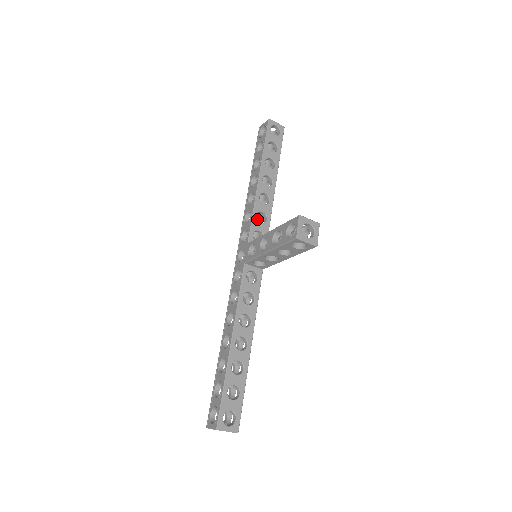
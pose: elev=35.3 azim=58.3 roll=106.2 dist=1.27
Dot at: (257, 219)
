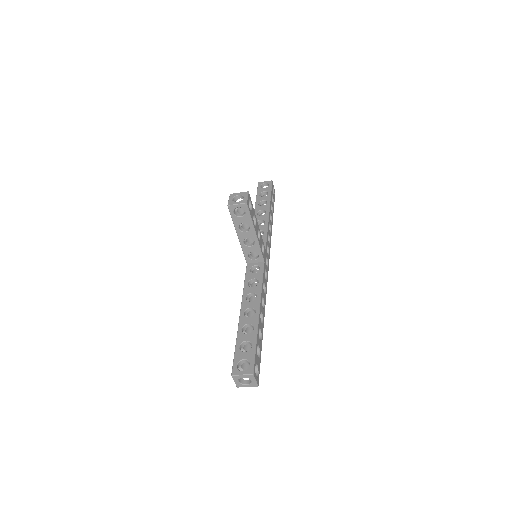
Dot at: occluded
